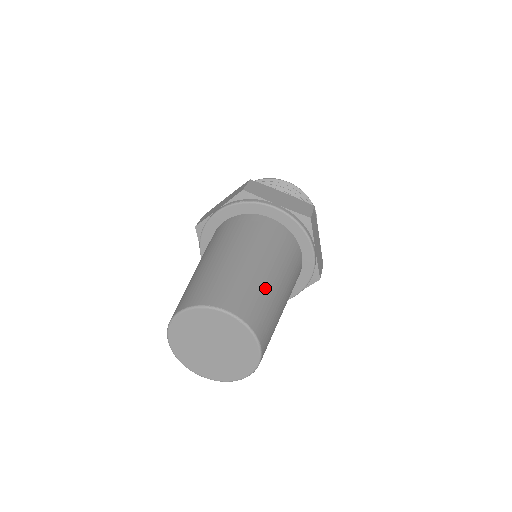
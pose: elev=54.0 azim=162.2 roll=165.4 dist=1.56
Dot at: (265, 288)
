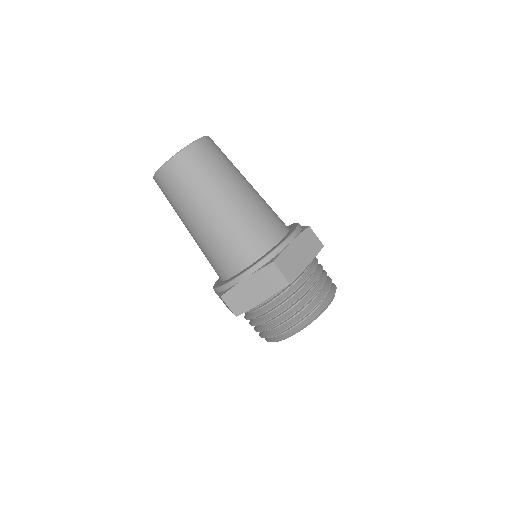
Dot at: (235, 168)
